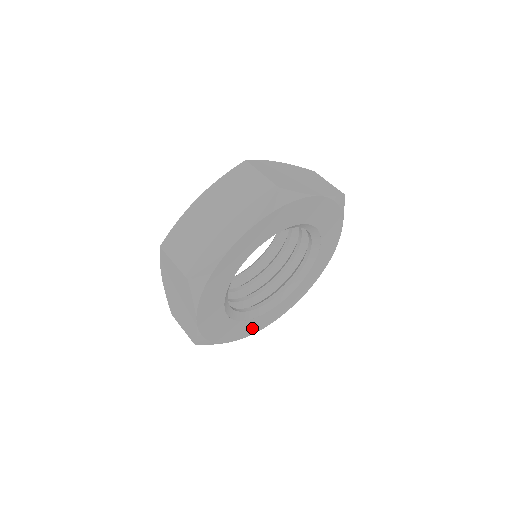
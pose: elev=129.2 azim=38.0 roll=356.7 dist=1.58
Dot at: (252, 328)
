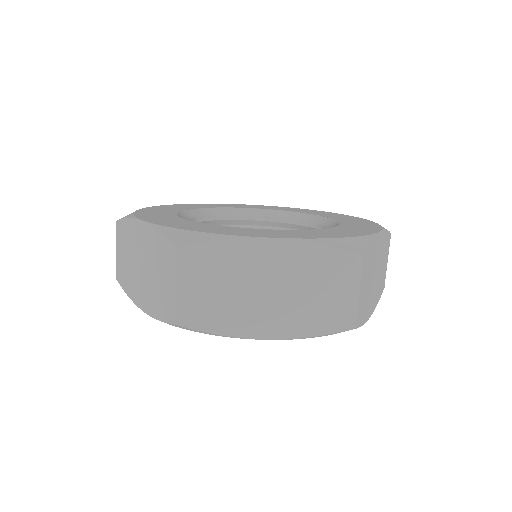
Dot at: occluded
